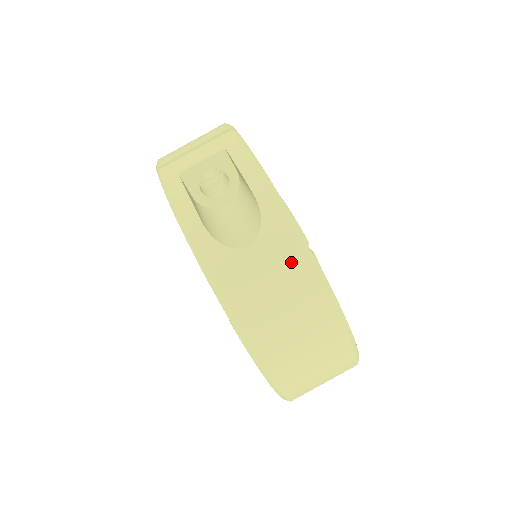
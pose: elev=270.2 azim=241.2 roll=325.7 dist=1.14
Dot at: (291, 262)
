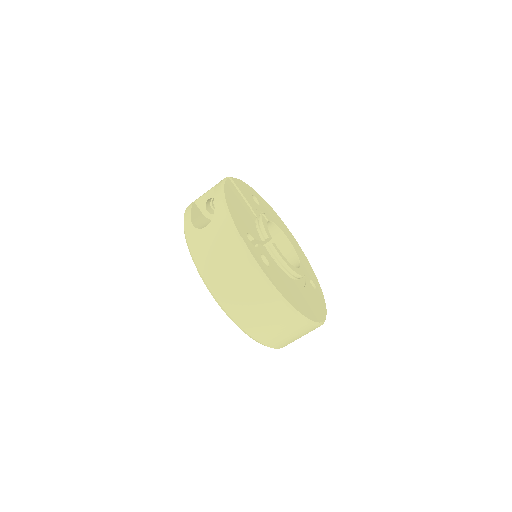
Dot at: (224, 233)
